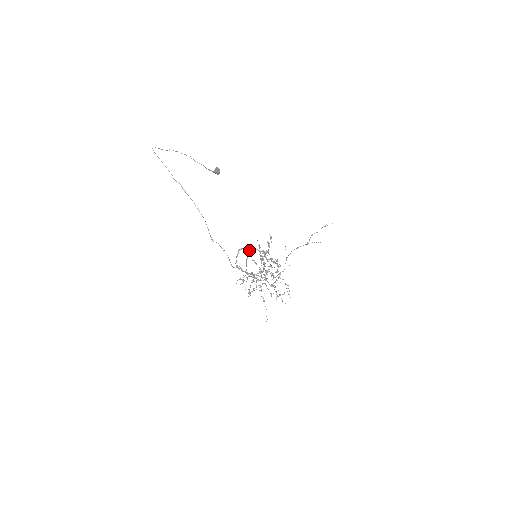
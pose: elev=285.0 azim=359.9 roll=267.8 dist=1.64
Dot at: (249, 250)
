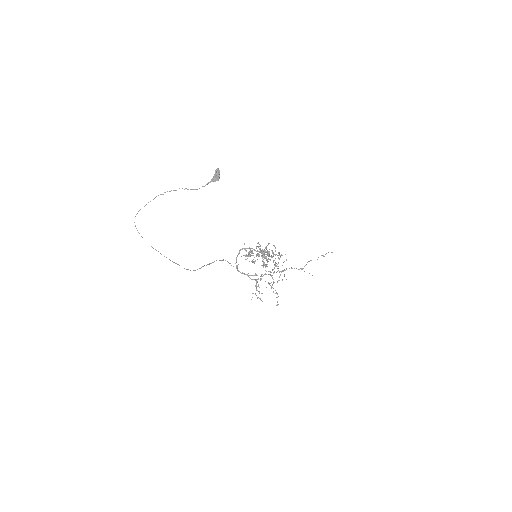
Dot at: (250, 250)
